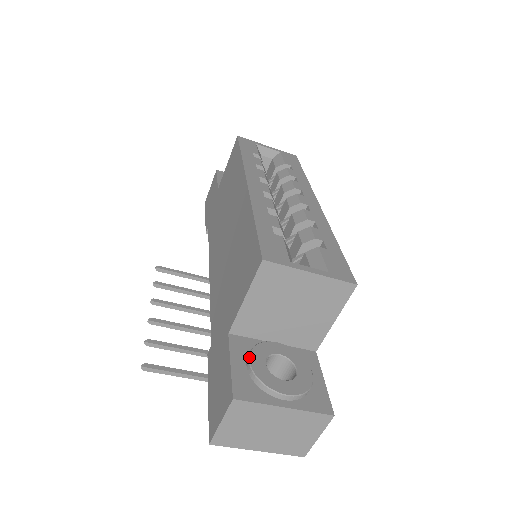
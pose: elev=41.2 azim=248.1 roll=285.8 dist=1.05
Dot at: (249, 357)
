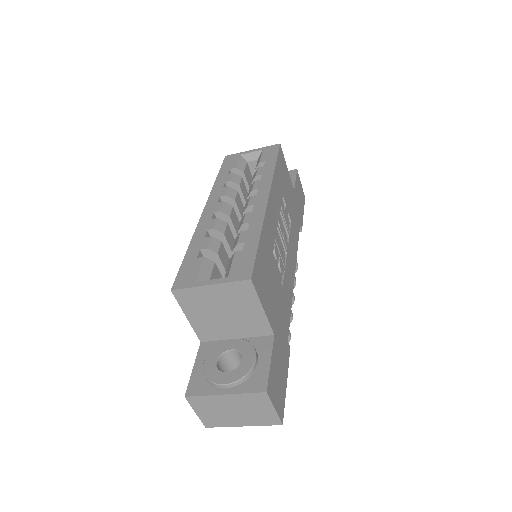
Dot at: (204, 359)
